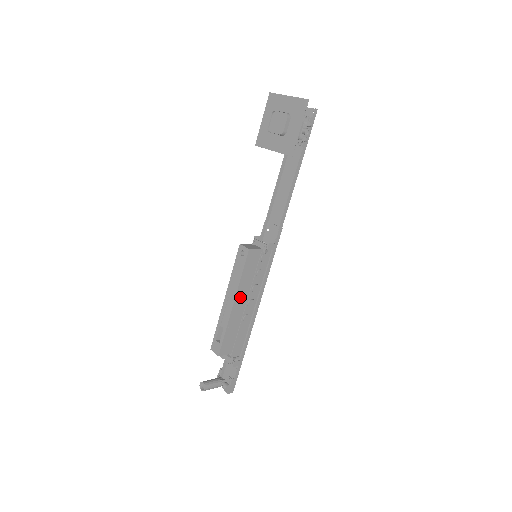
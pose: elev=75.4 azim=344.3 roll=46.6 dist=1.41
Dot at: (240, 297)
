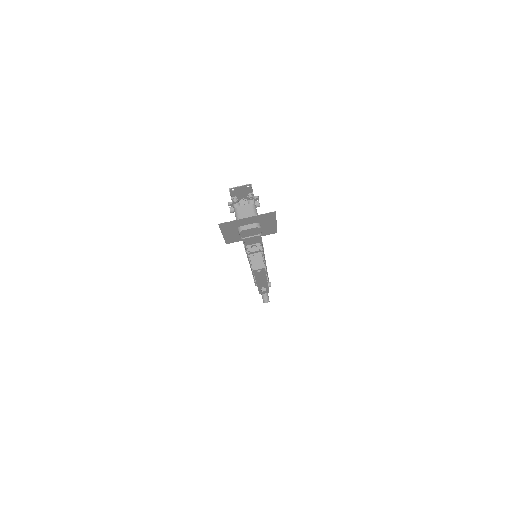
Dot at: occluded
